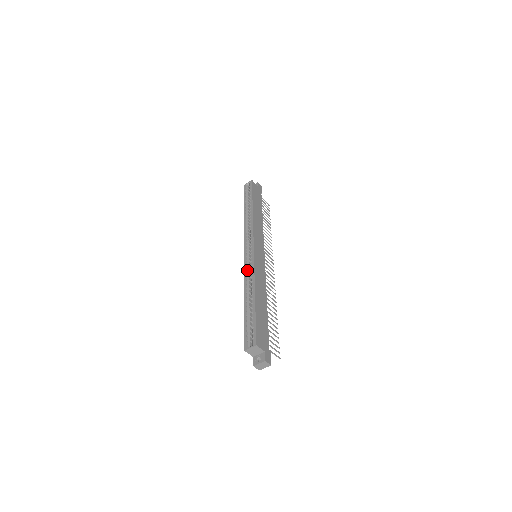
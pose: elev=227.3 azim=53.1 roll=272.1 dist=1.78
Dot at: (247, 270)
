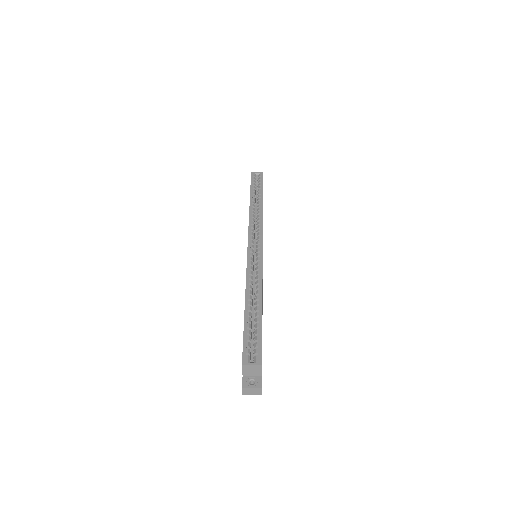
Dot at: (251, 268)
